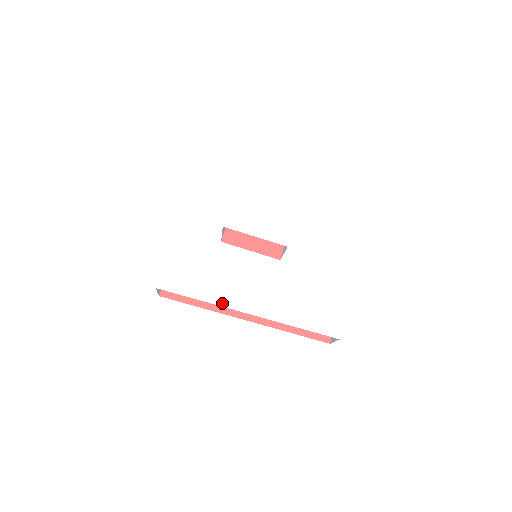
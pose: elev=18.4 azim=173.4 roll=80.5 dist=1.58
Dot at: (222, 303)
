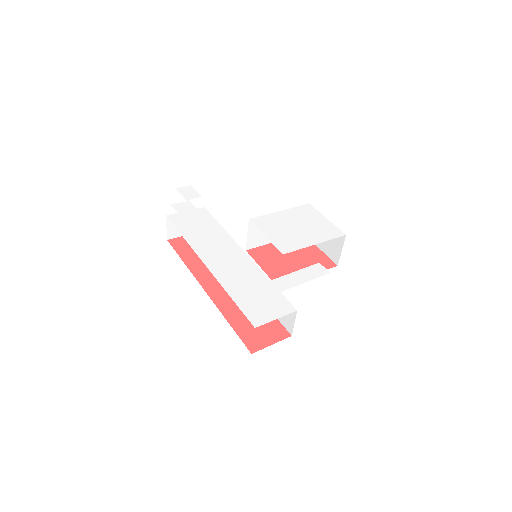
Dot at: (195, 248)
